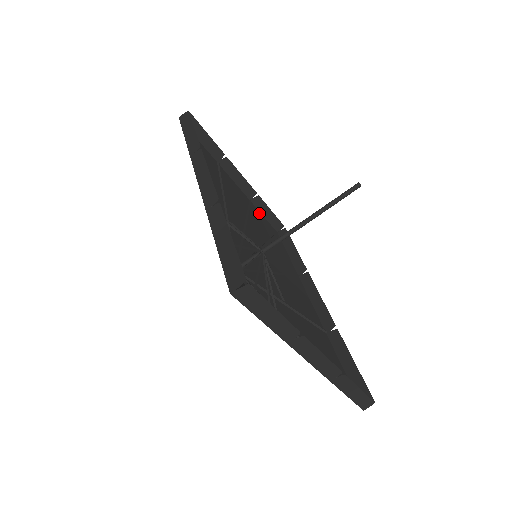
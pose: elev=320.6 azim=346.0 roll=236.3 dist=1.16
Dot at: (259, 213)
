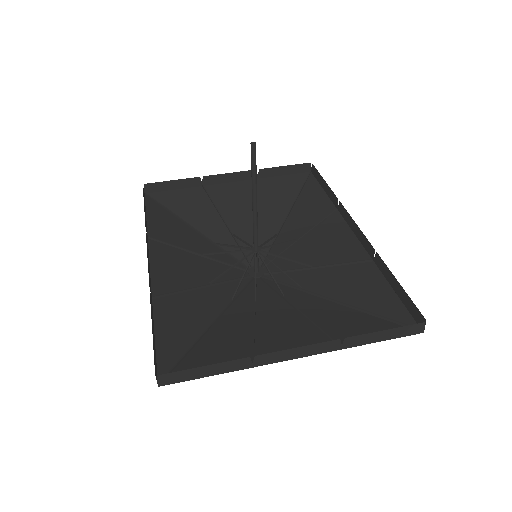
Dot at: (276, 179)
